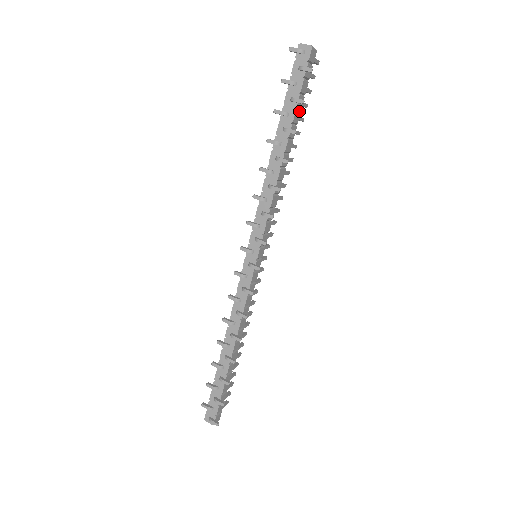
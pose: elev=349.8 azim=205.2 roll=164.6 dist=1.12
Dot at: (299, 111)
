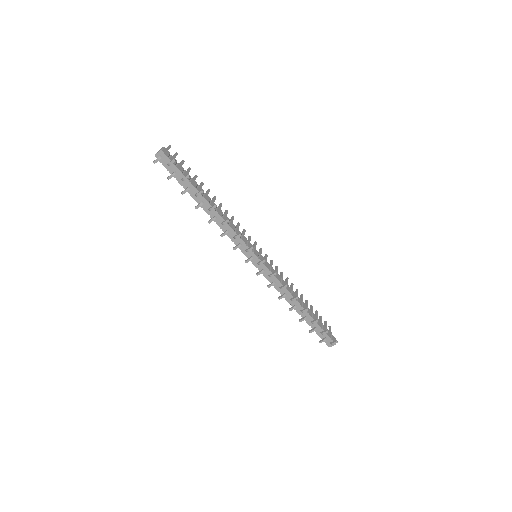
Dot at: (191, 179)
